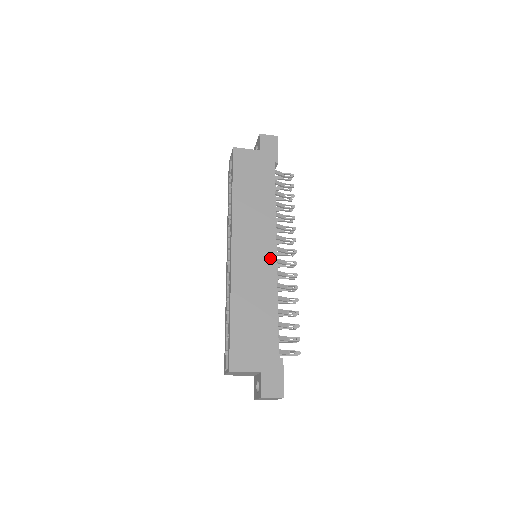
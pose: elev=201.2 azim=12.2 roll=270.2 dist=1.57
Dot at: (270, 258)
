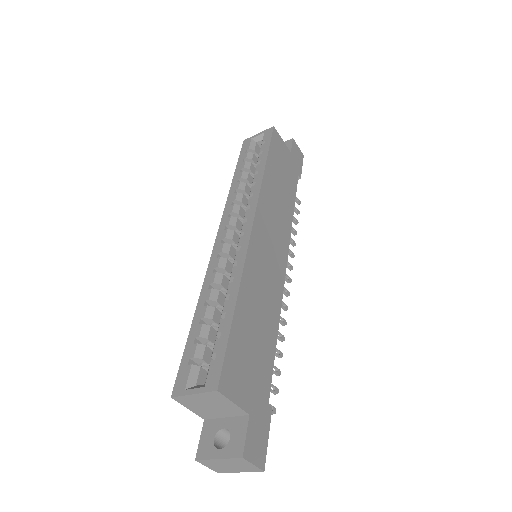
Dot at: (281, 267)
